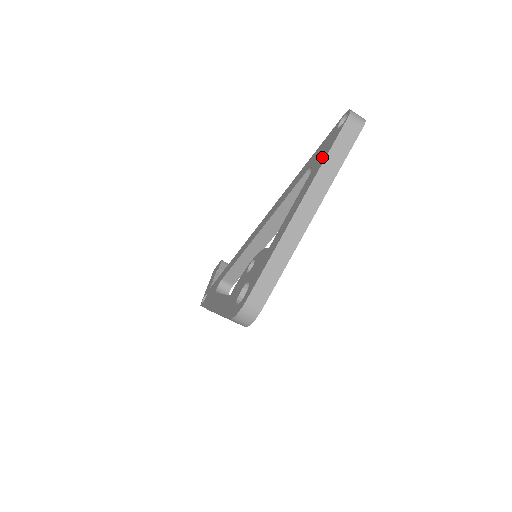
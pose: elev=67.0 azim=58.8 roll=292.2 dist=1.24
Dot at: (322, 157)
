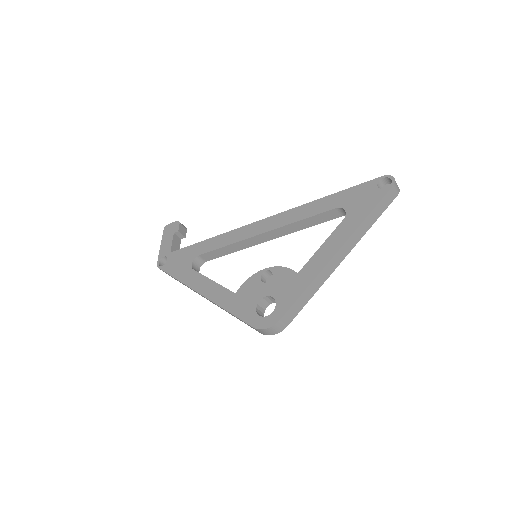
Dot at: (362, 210)
